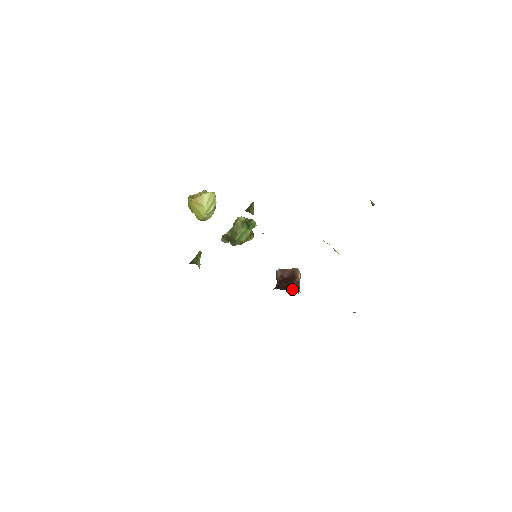
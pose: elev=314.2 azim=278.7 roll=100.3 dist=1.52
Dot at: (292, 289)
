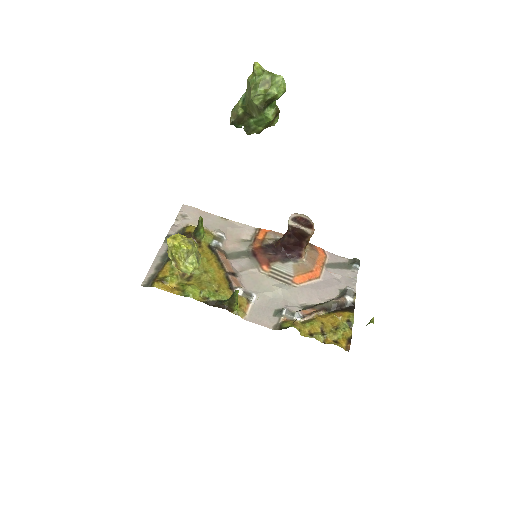
Dot at: (297, 254)
